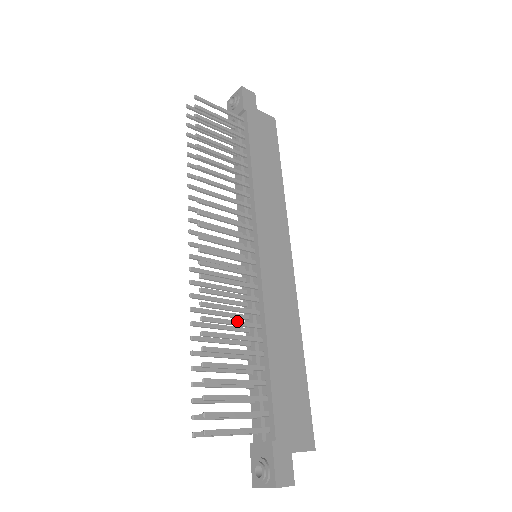
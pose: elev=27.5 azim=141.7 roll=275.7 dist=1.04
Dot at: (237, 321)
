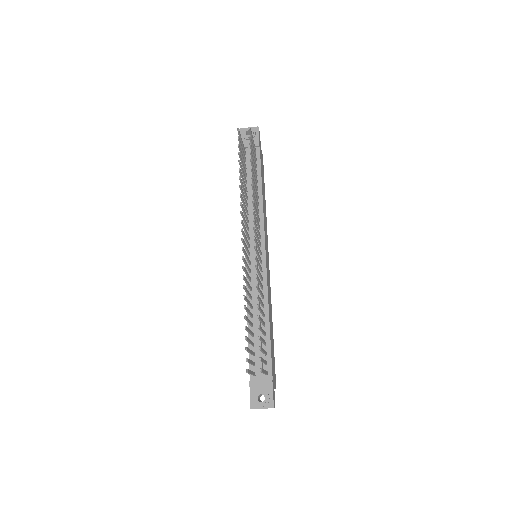
Dot at: occluded
